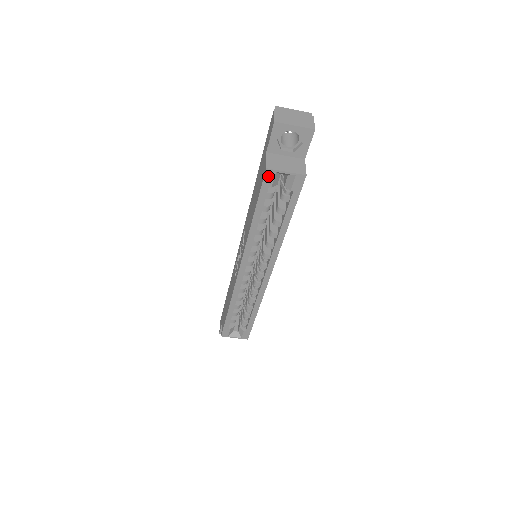
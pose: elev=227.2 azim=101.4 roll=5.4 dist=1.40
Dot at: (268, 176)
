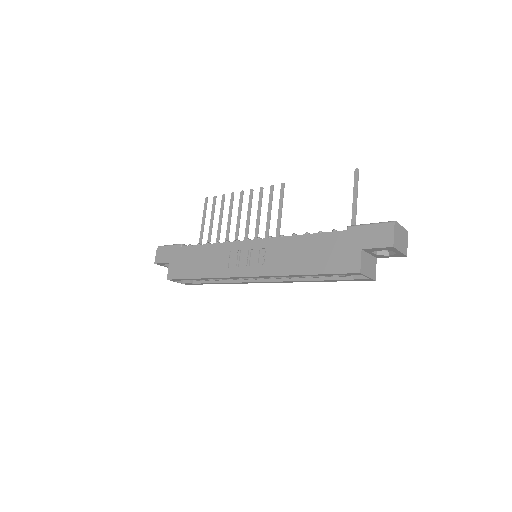
Dot at: (354, 274)
